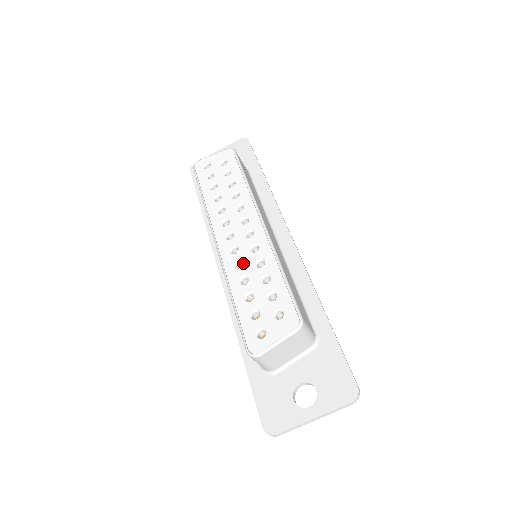
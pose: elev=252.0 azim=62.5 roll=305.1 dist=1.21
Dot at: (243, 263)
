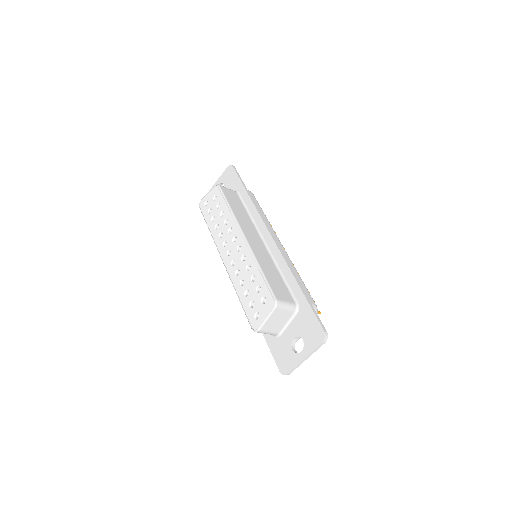
Dot at: (239, 271)
